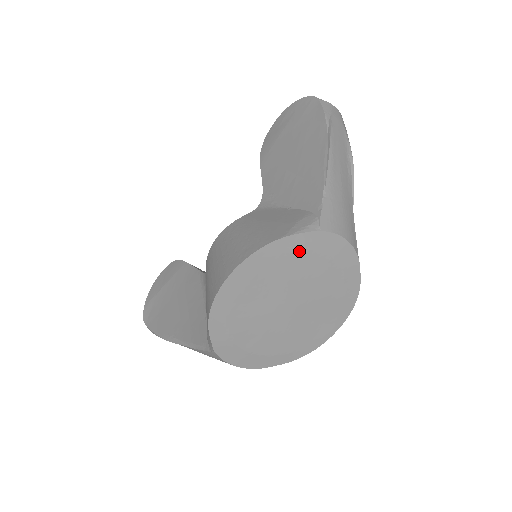
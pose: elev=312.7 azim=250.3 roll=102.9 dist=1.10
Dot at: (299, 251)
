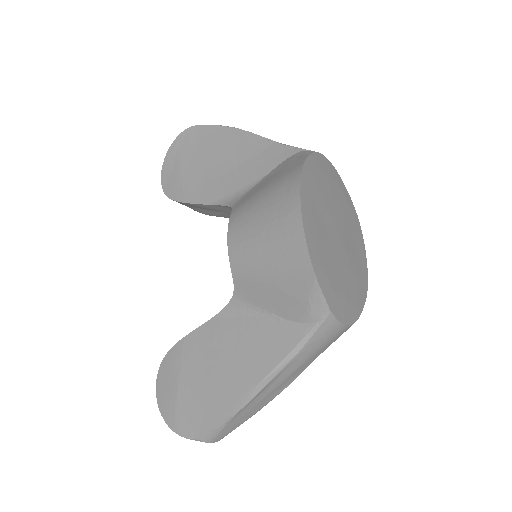
Dot at: (318, 172)
